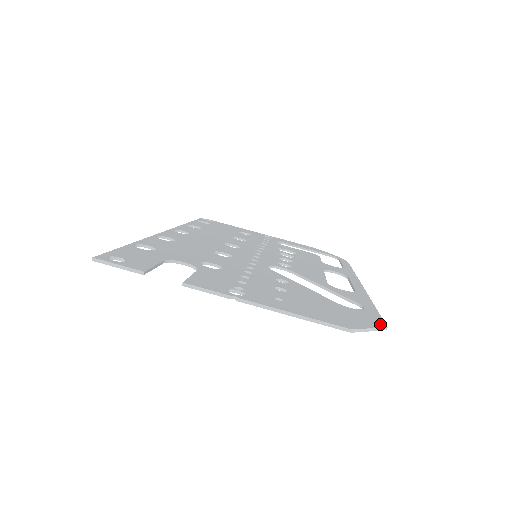
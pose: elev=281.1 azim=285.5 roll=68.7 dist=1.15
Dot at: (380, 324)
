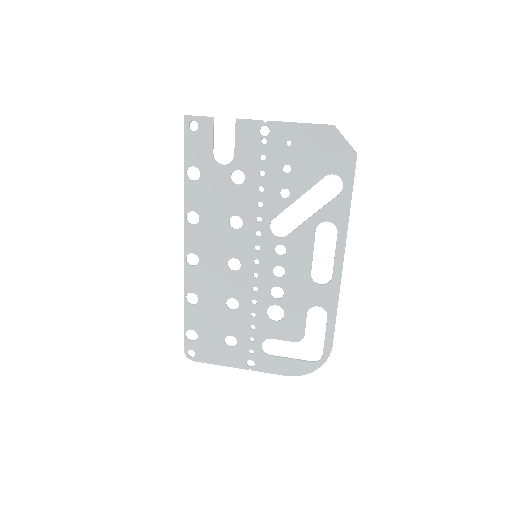
Dot at: (352, 155)
